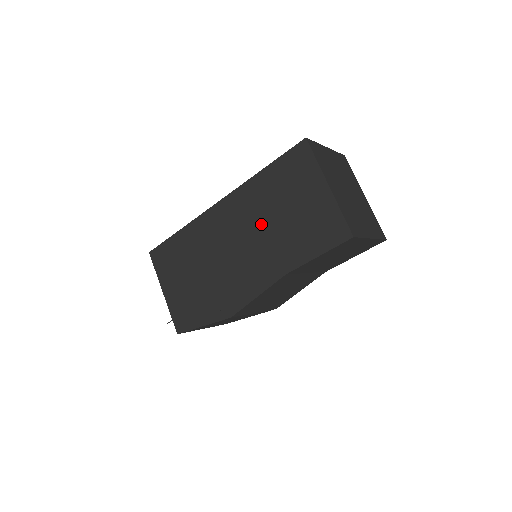
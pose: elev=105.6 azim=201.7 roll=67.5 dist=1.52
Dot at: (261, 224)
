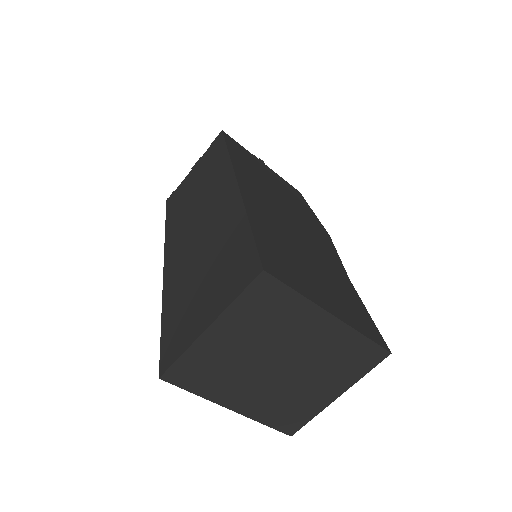
Dot at: occluded
